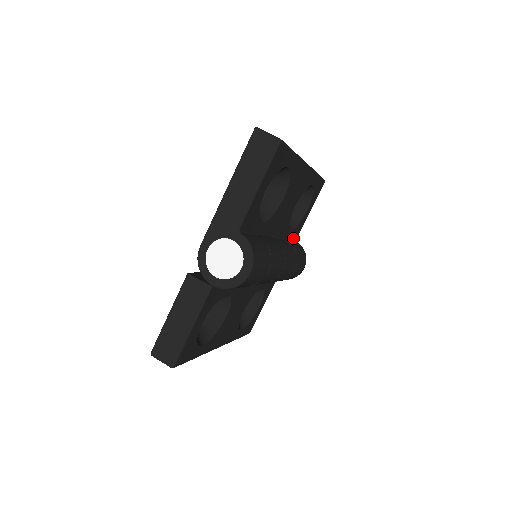
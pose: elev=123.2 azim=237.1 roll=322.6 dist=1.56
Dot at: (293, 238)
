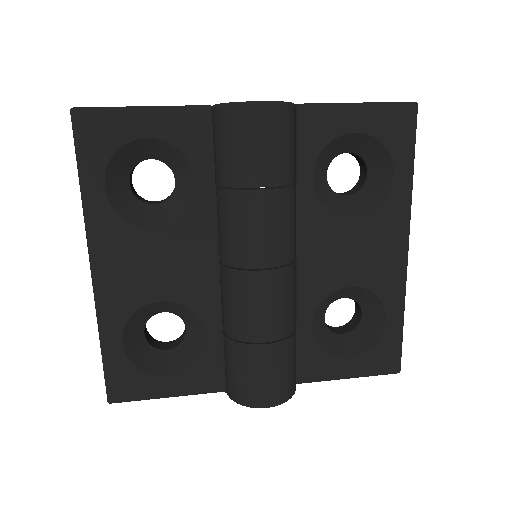
Dot at: (299, 363)
